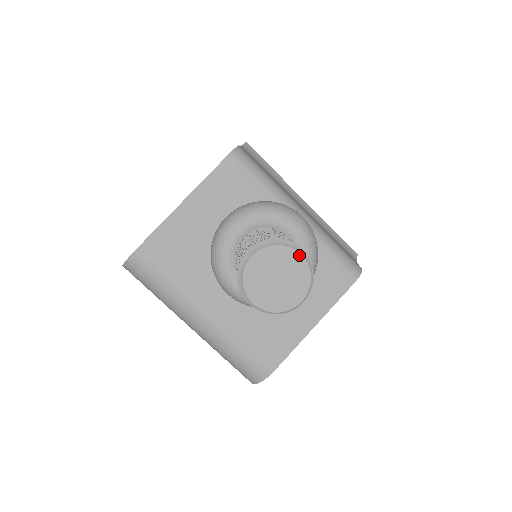
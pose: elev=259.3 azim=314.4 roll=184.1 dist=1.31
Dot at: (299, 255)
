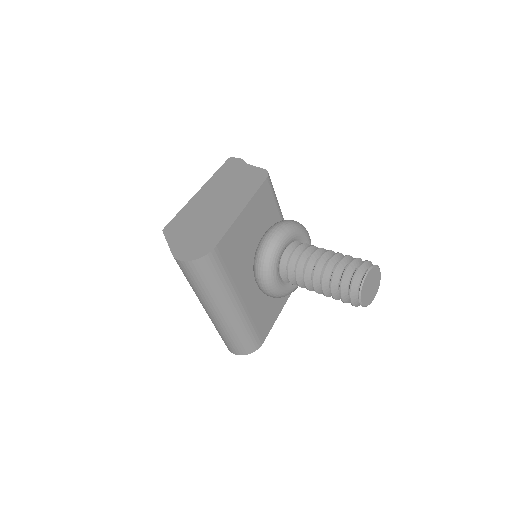
Dot at: (380, 272)
